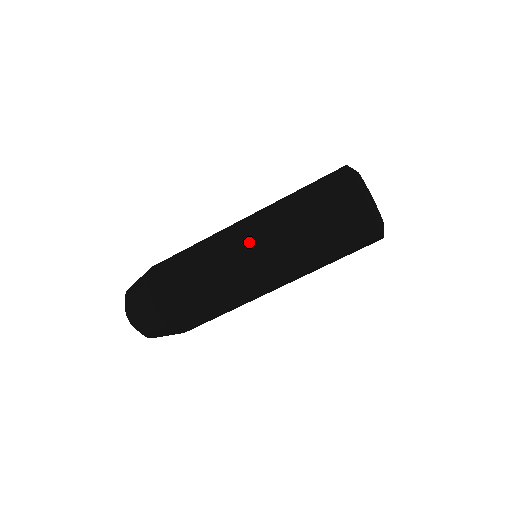
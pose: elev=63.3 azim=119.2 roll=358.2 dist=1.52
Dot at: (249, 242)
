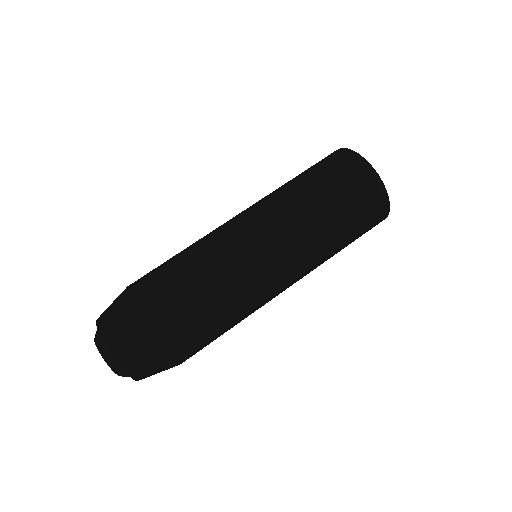
Dot at: (240, 213)
